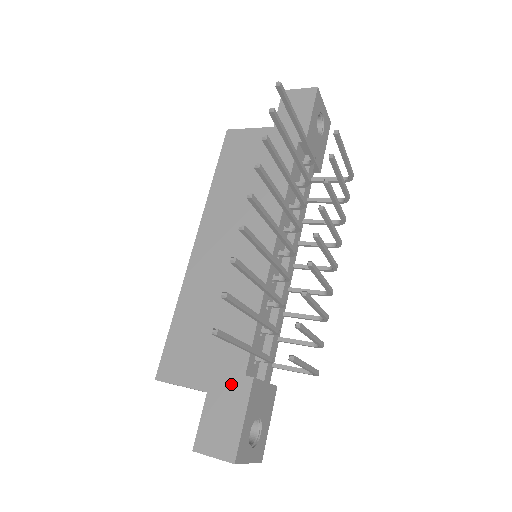
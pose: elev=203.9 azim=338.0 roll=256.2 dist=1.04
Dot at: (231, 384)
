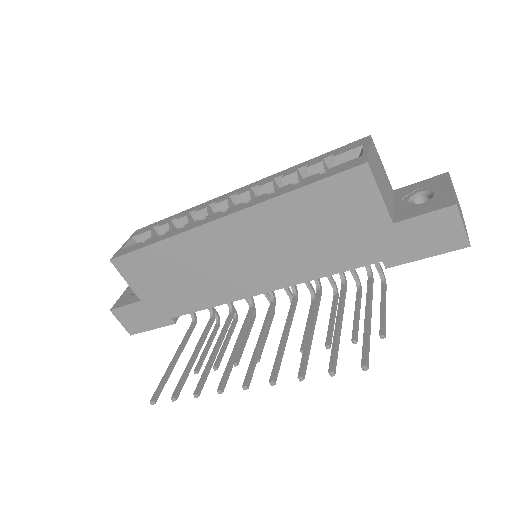
Dot at: (159, 313)
